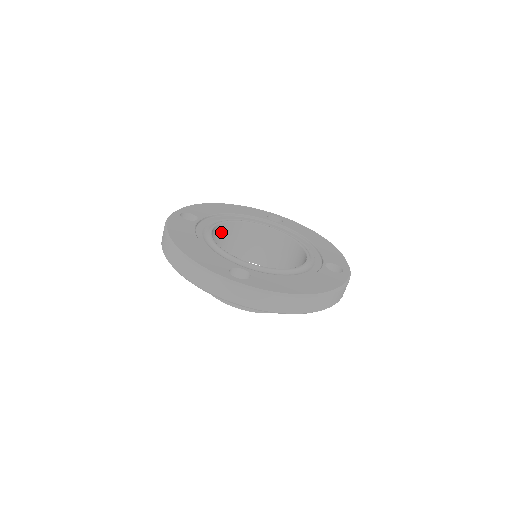
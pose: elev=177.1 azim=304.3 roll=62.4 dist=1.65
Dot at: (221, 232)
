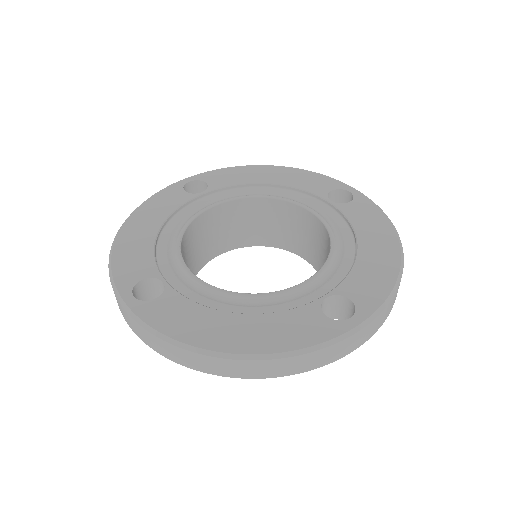
Dot at: (241, 211)
